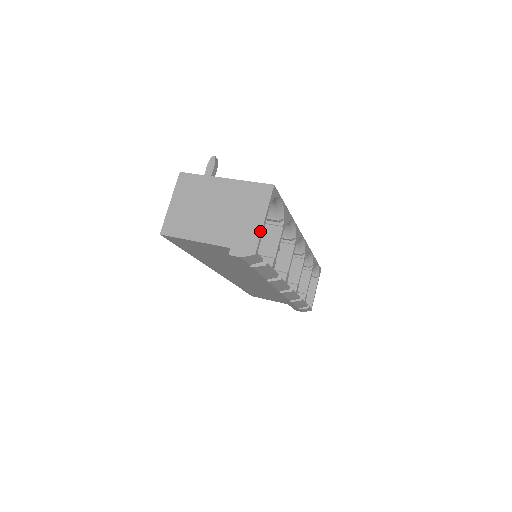
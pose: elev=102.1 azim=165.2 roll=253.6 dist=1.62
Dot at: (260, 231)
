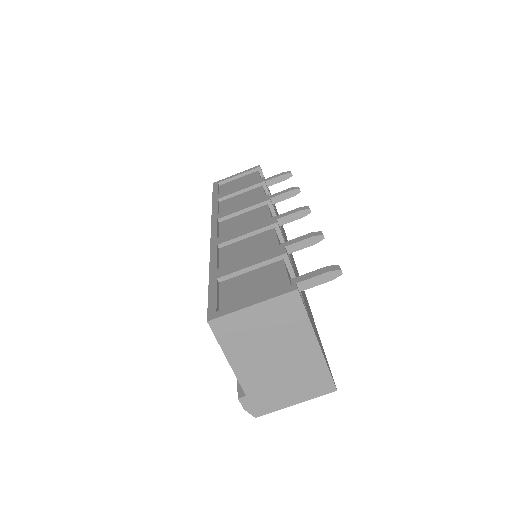
Dot at: (281, 408)
